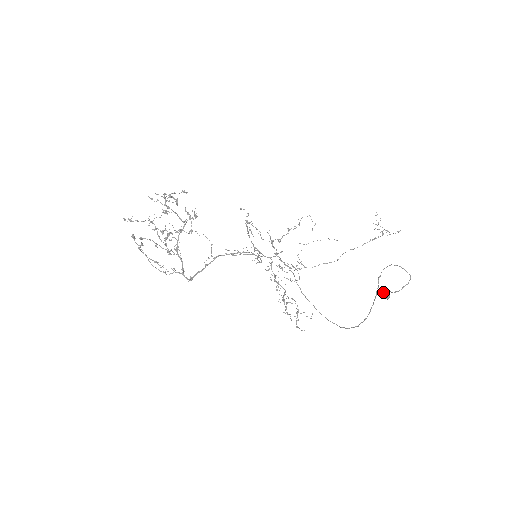
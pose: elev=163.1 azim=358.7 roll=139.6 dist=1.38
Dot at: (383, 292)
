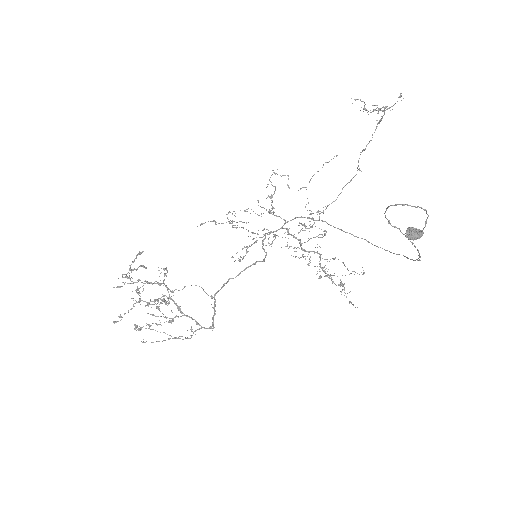
Dot at: (408, 235)
